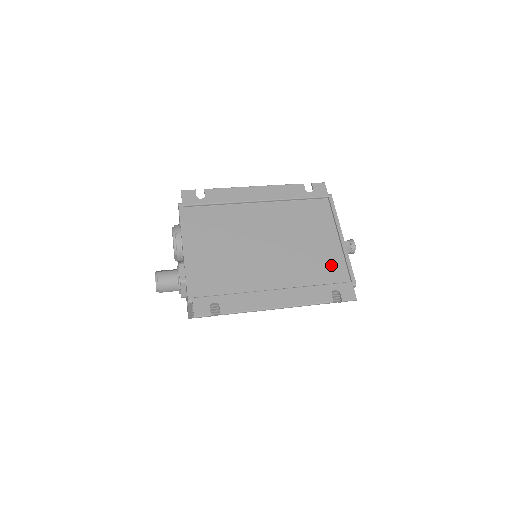
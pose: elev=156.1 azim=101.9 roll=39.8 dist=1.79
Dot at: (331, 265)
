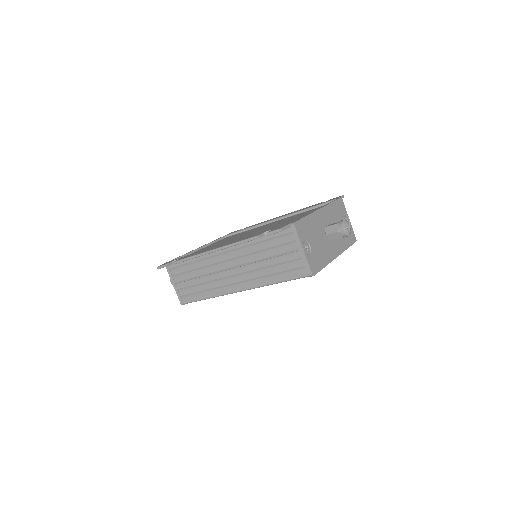
Dot at: occluded
